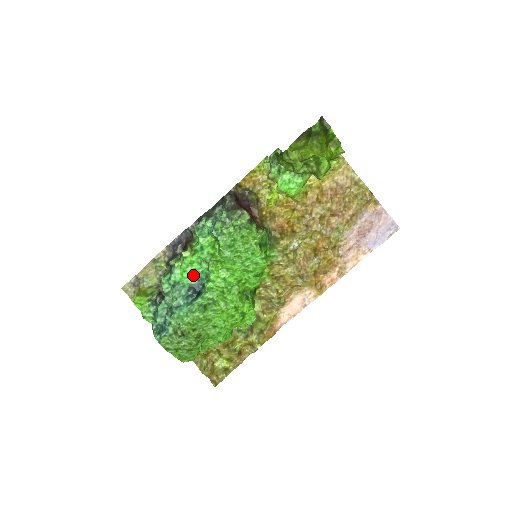
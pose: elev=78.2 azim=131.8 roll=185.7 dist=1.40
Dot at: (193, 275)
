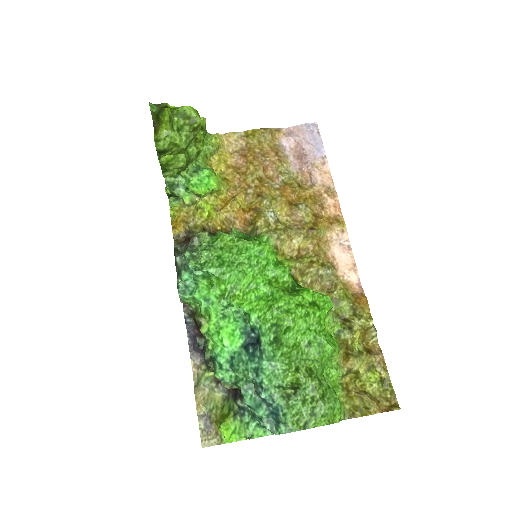
Dot at: (233, 335)
